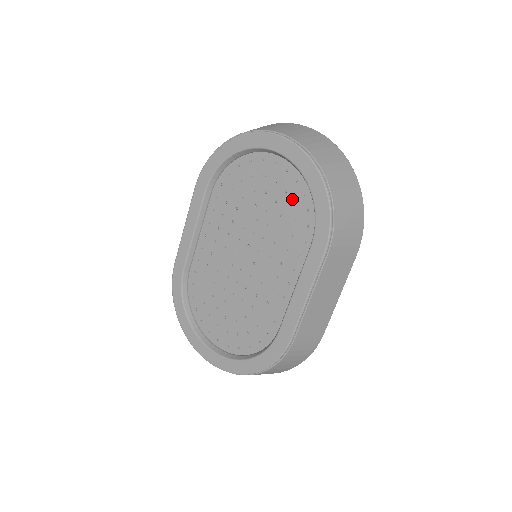
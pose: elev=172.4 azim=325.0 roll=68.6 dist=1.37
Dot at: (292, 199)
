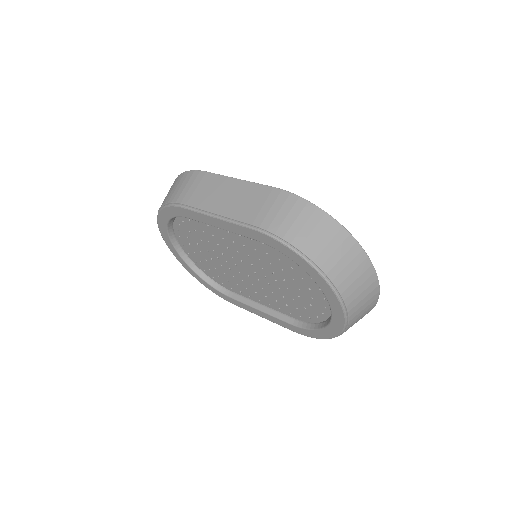
Dot at: (309, 309)
